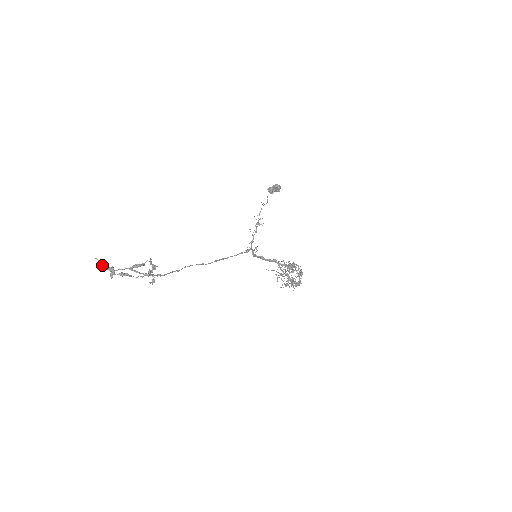
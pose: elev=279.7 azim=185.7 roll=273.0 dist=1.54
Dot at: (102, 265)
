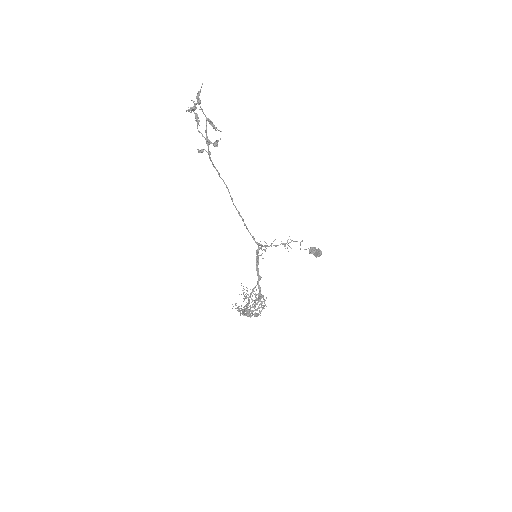
Dot at: (199, 92)
